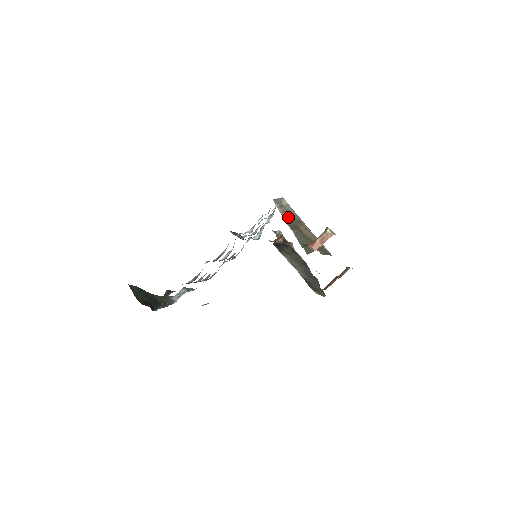
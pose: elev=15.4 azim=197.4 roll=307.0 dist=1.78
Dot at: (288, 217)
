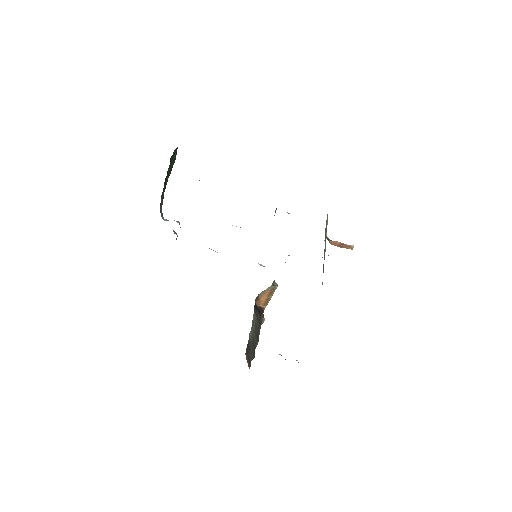
Dot at: occluded
